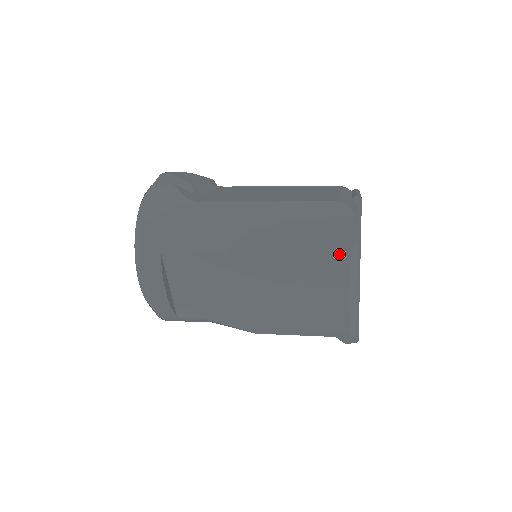
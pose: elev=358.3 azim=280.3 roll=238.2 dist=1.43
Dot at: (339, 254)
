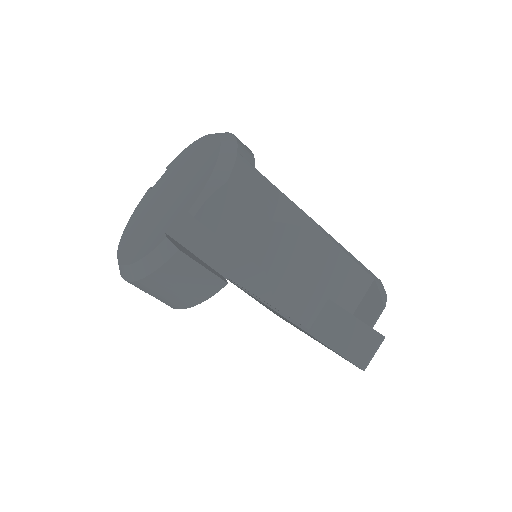
Dot at: occluded
